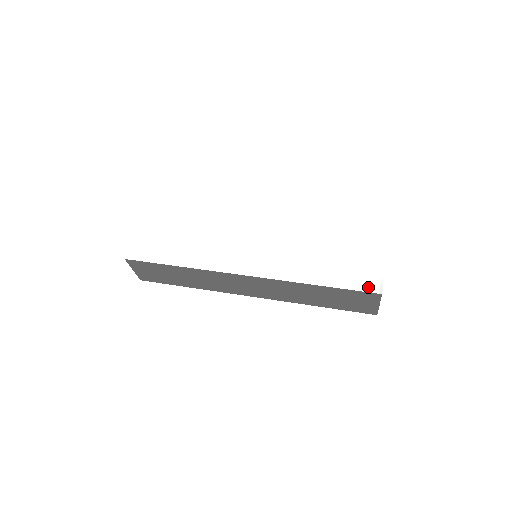
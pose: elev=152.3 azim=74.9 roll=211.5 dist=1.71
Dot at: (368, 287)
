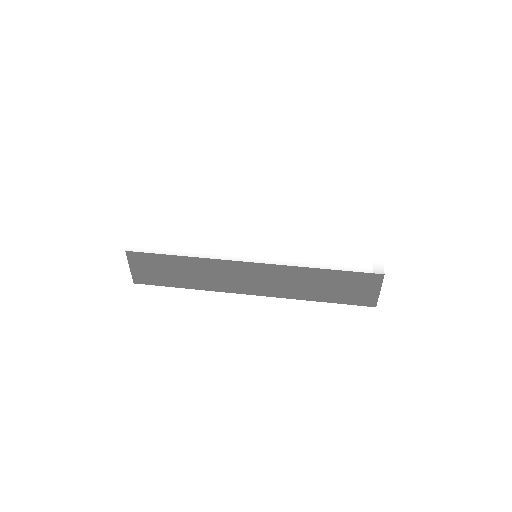
Dot at: (371, 269)
